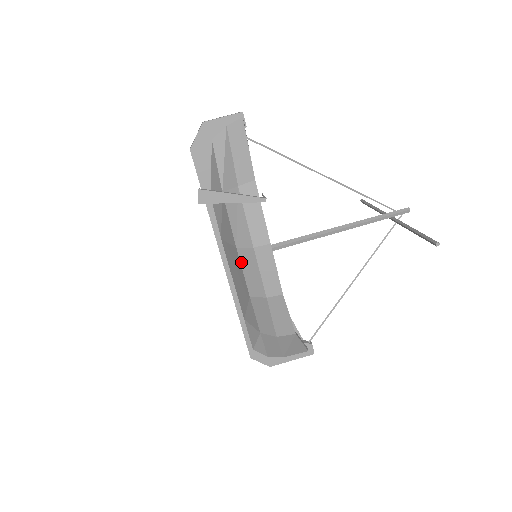
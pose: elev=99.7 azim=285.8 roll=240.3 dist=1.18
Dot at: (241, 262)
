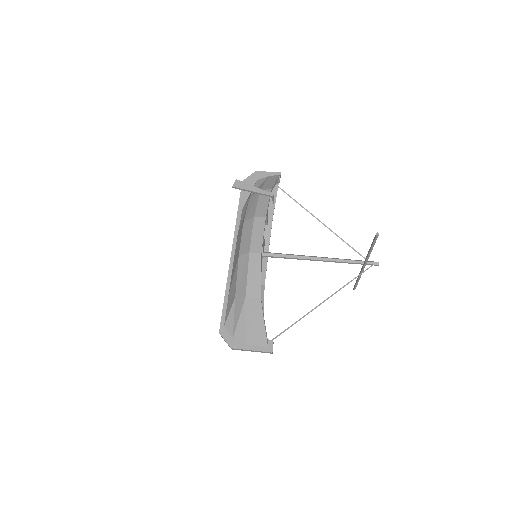
Dot at: (243, 231)
